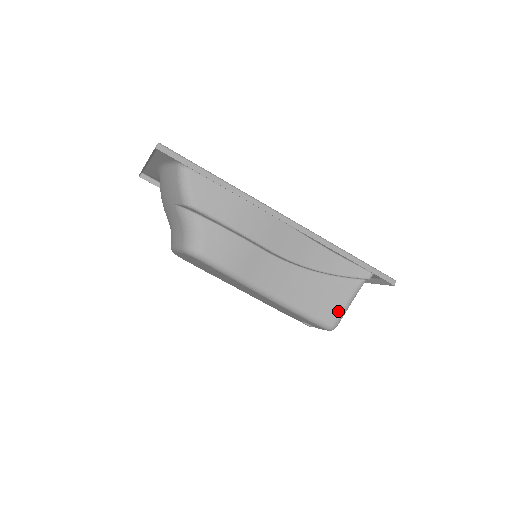
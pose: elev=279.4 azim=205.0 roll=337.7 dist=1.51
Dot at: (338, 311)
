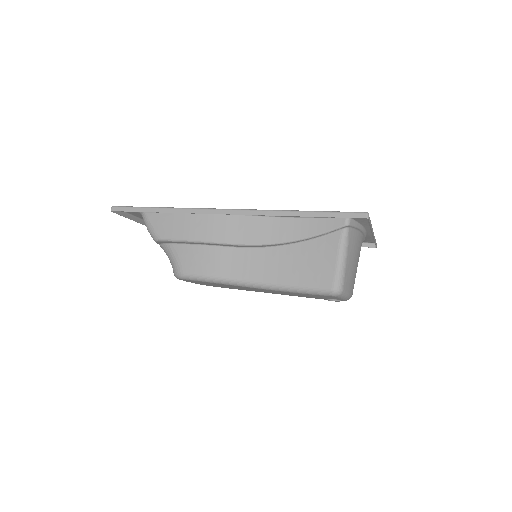
Dot at: (332, 272)
